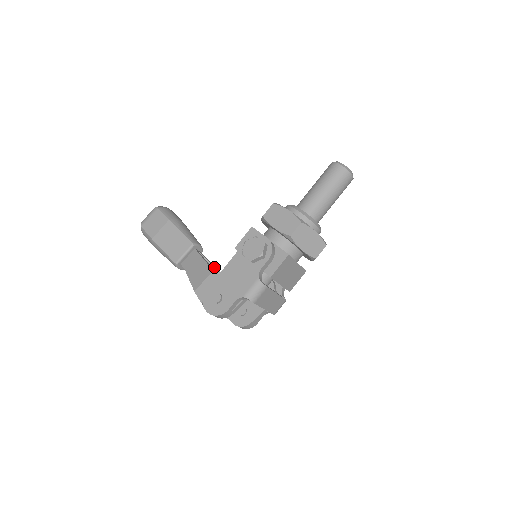
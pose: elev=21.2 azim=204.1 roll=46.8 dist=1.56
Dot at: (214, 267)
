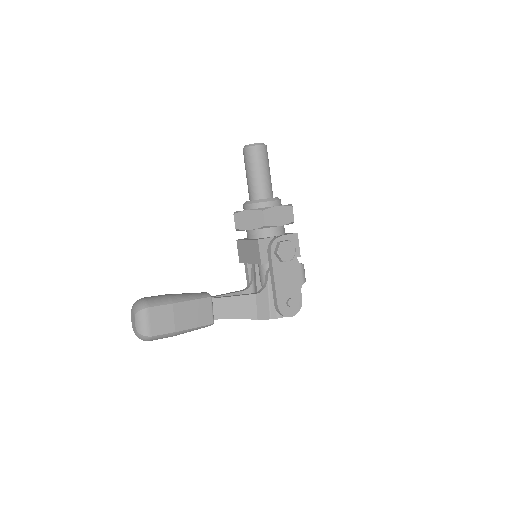
Dot at: (228, 295)
